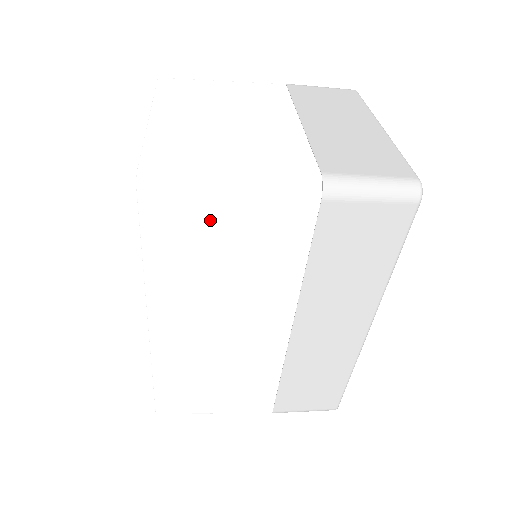
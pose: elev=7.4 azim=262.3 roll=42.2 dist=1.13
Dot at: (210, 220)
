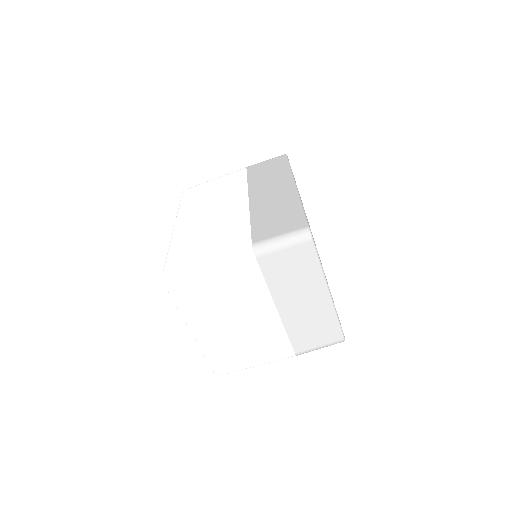
Dot at: (207, 186)
